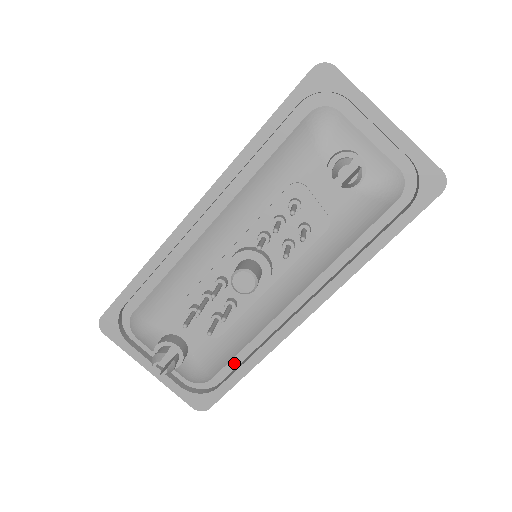
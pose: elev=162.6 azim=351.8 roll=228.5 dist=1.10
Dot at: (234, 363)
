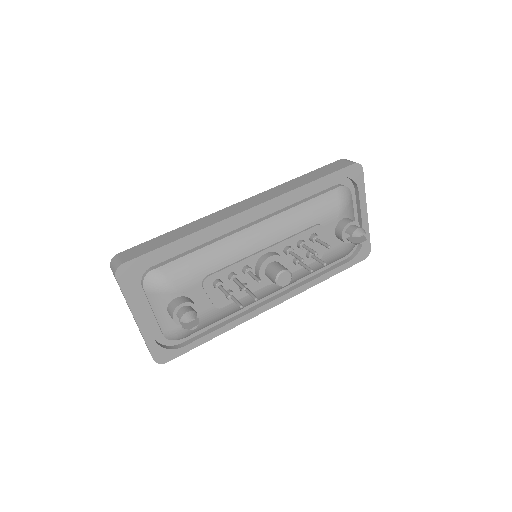
Dot at: (202, 329)
